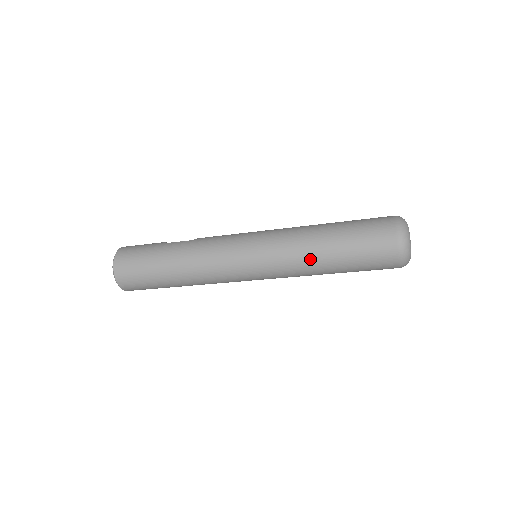
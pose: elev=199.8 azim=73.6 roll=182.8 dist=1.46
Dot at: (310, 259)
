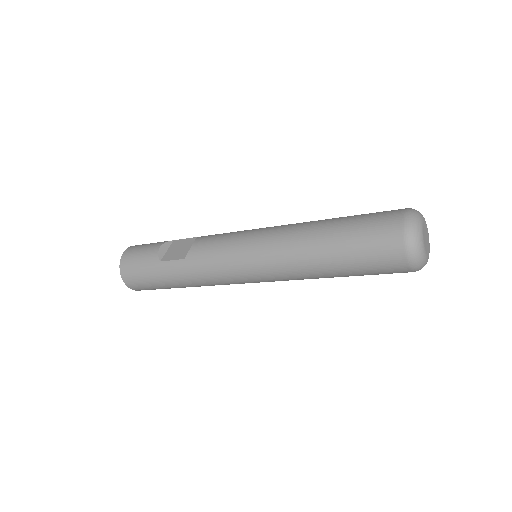
Dot at: (315, 278)
